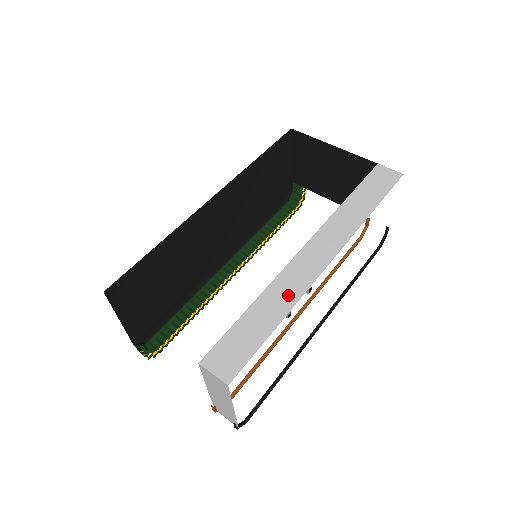
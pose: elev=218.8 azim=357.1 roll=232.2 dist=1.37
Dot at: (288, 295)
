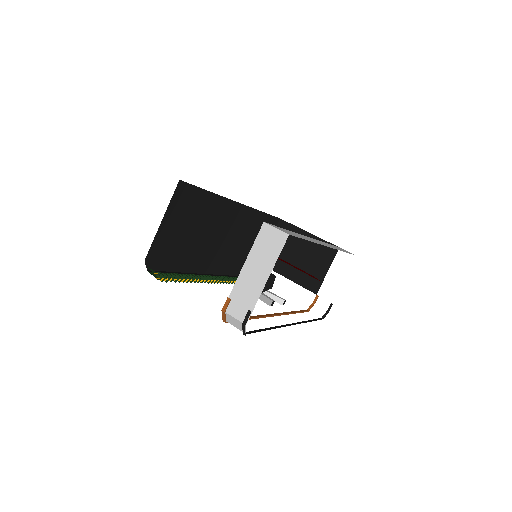
Dot at: (311, 240)
